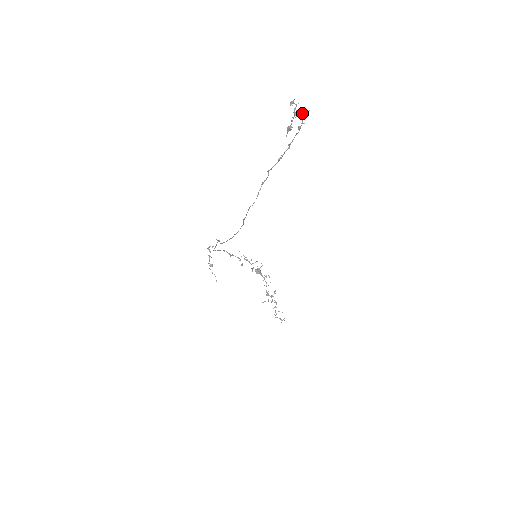
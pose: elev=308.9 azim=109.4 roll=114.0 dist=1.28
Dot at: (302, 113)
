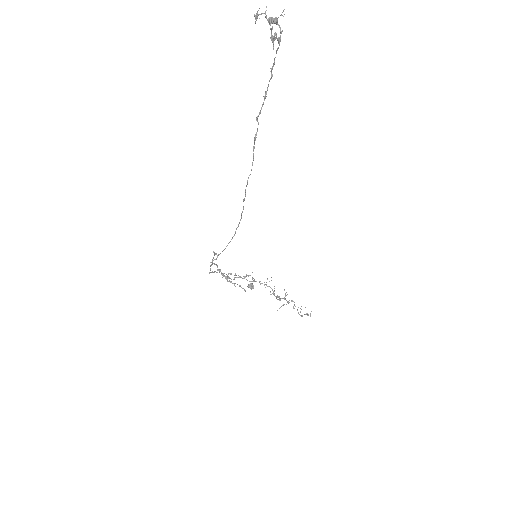
Dot at: (276, 18)
